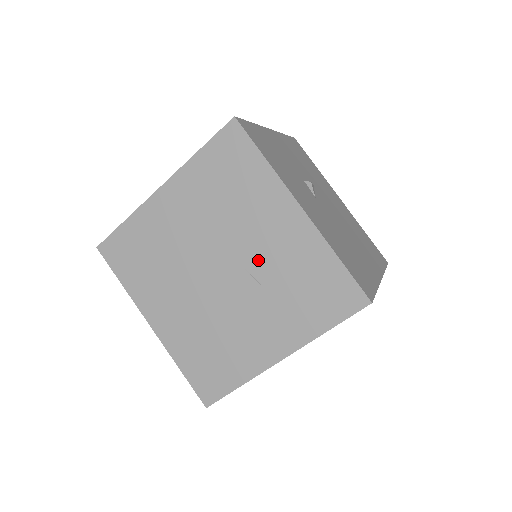
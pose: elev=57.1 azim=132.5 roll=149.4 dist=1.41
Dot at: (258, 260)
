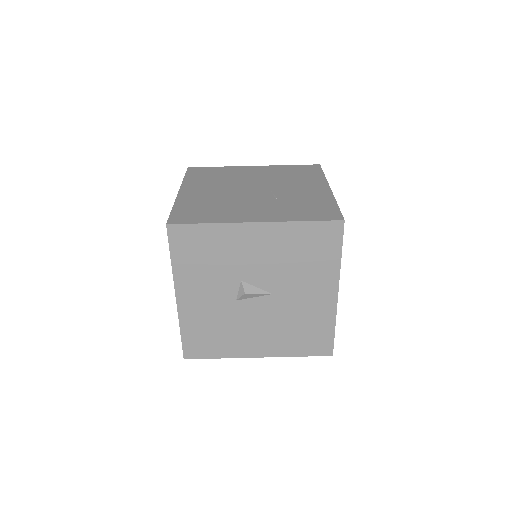
Dot at: (285, 193)
